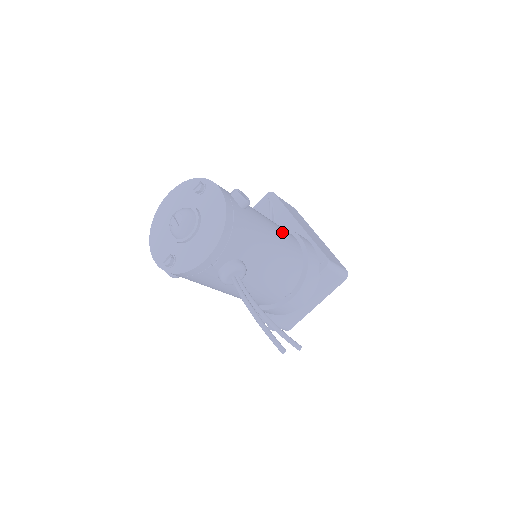
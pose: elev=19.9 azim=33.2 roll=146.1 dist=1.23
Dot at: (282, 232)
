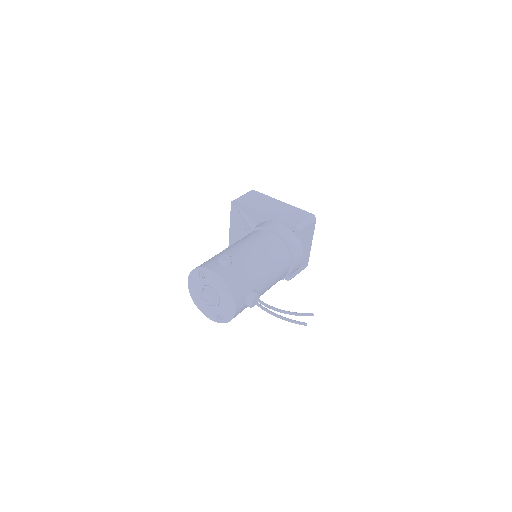
Dot at: (259, 243)
